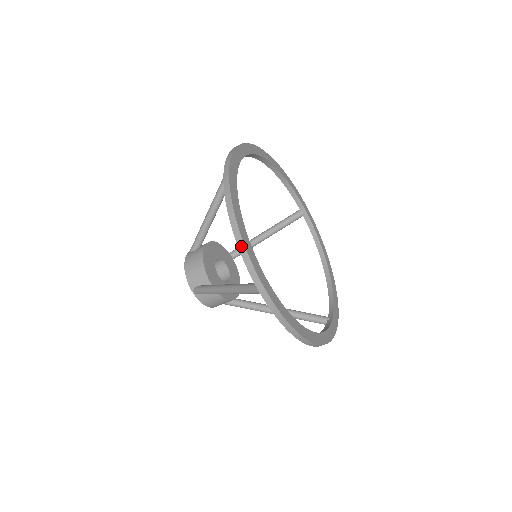
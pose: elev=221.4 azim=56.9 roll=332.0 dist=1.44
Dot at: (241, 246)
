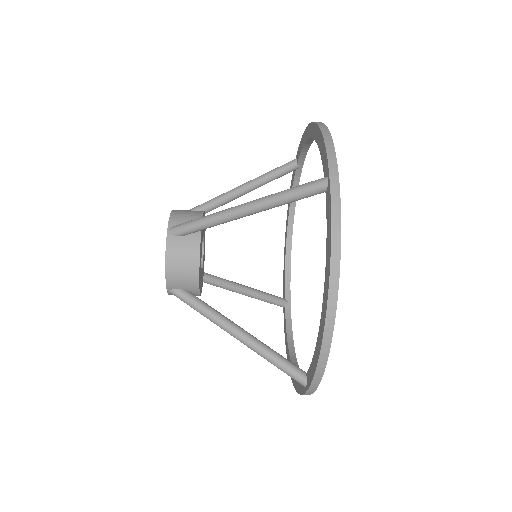
Dot at: (327, 135)
